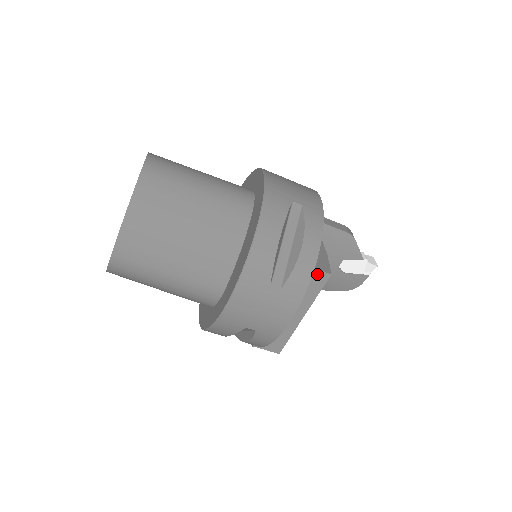
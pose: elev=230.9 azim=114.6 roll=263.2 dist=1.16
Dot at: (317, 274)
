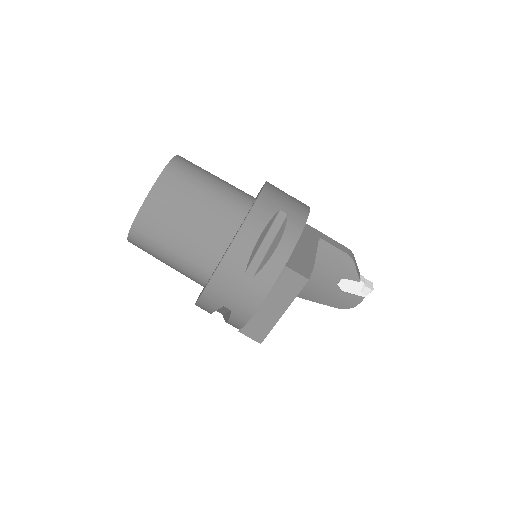
Dot at: (297, 277)
